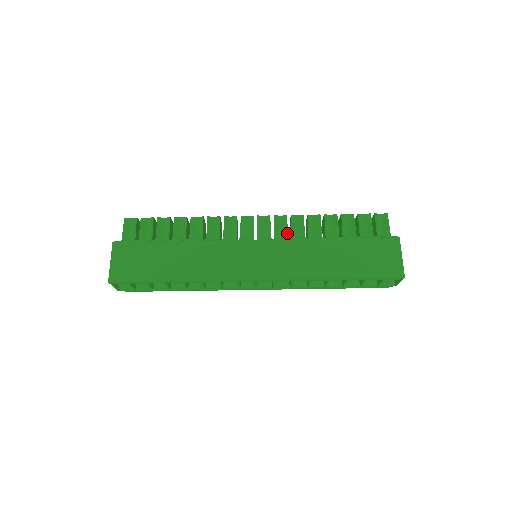
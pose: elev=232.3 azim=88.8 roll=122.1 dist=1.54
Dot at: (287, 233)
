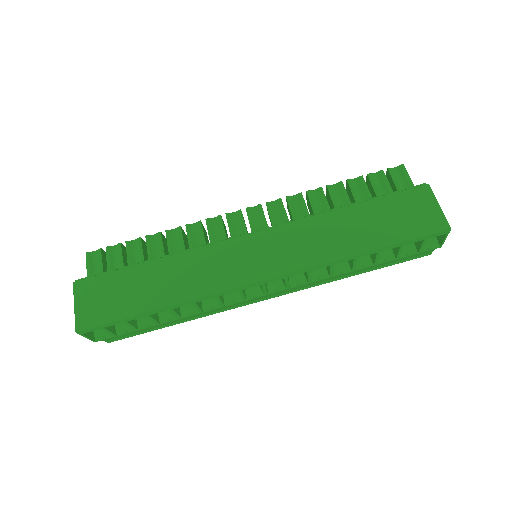
Dot at: (287, 218)
